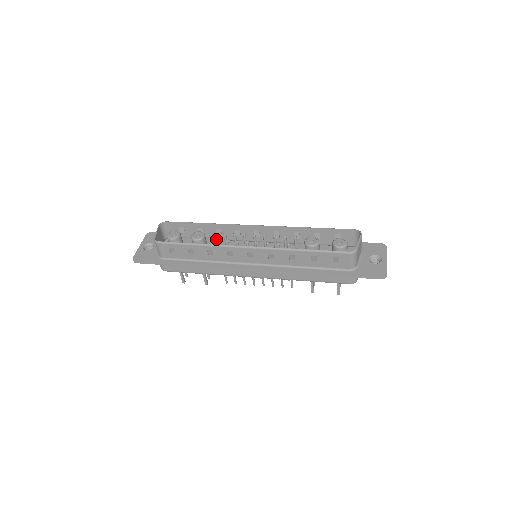
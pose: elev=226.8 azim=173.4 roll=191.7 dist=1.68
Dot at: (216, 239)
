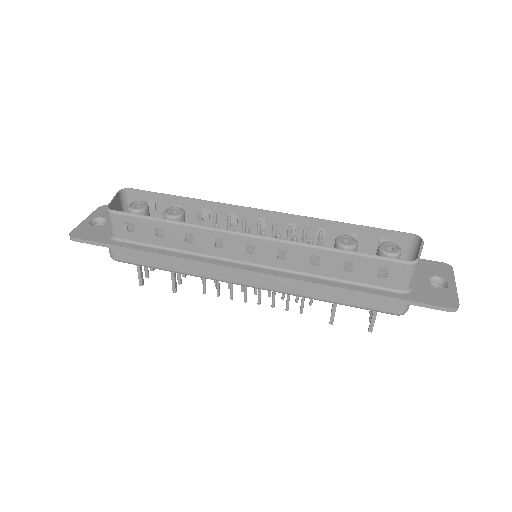
Dot at: occluded
